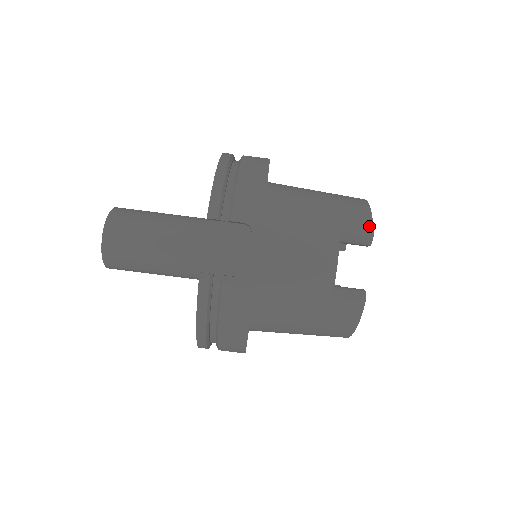
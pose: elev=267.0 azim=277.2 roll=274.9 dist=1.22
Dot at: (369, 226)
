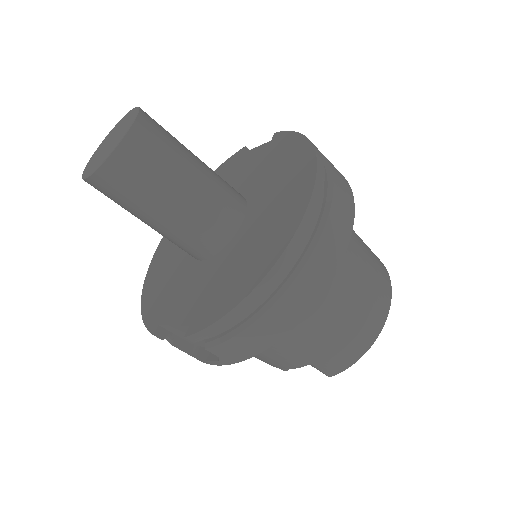
Dot at: (337, 372)
